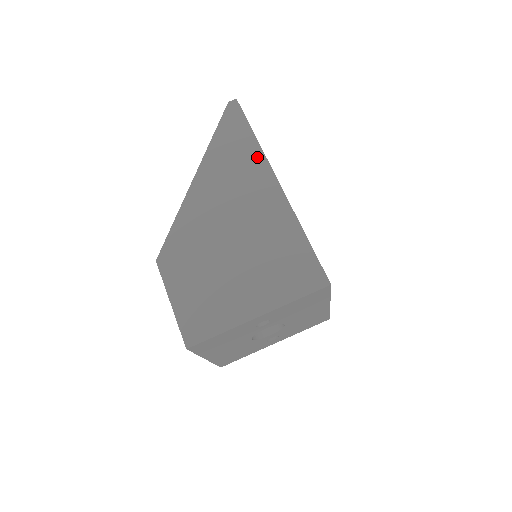
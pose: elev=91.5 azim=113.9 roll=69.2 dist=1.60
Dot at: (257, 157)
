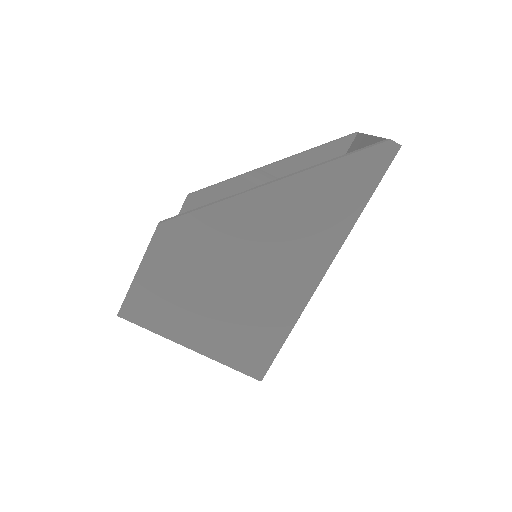
Dot at: (339, 231)
